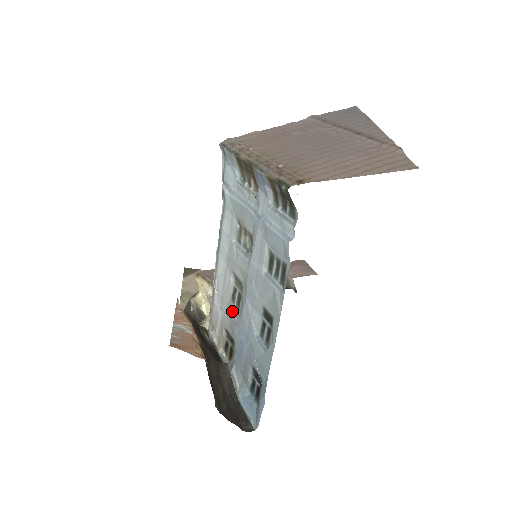
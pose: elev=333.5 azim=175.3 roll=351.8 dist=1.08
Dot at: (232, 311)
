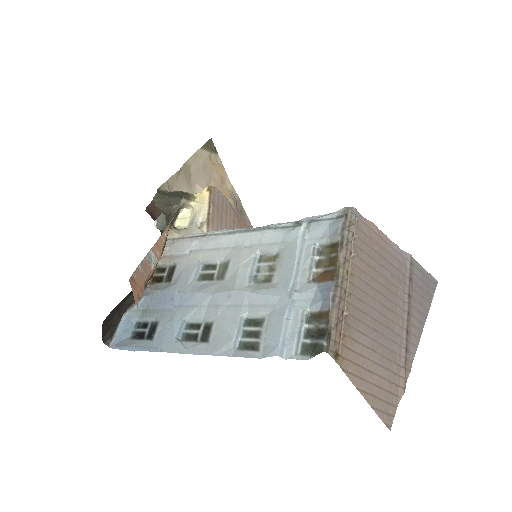
Dot at: (194, 272)
